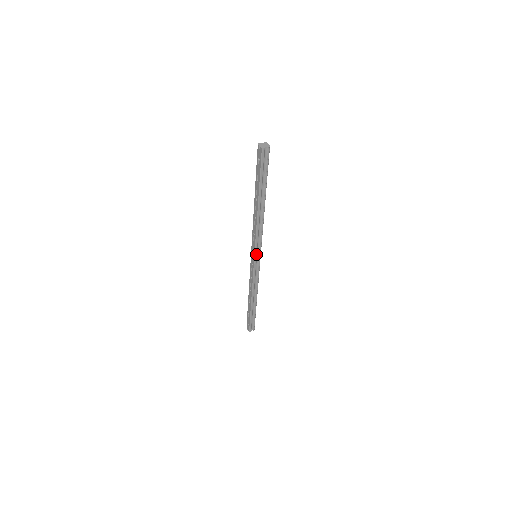
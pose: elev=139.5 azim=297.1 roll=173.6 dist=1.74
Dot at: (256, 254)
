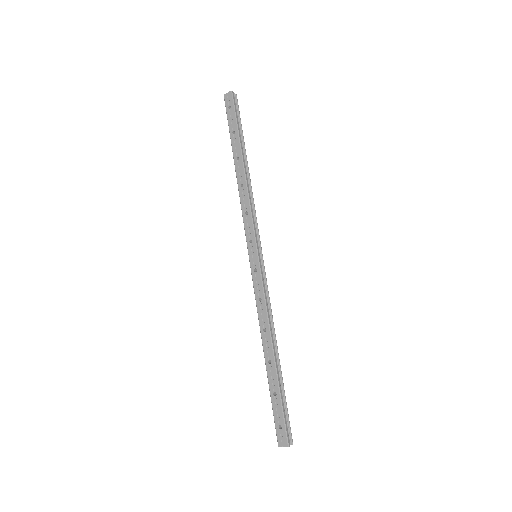
Dot at: (257, 245)
